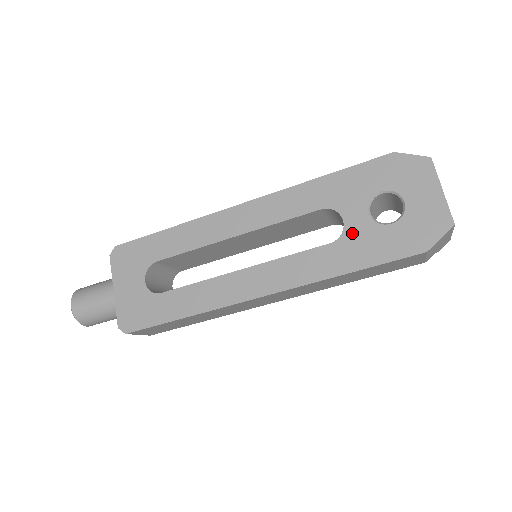
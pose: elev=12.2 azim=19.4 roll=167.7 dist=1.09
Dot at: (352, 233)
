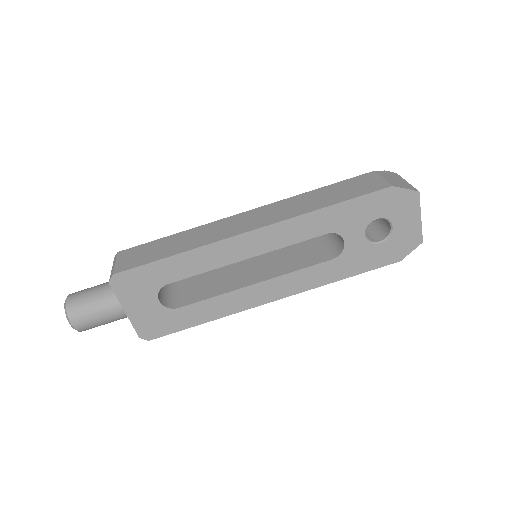
Dot at: (350, 251)
